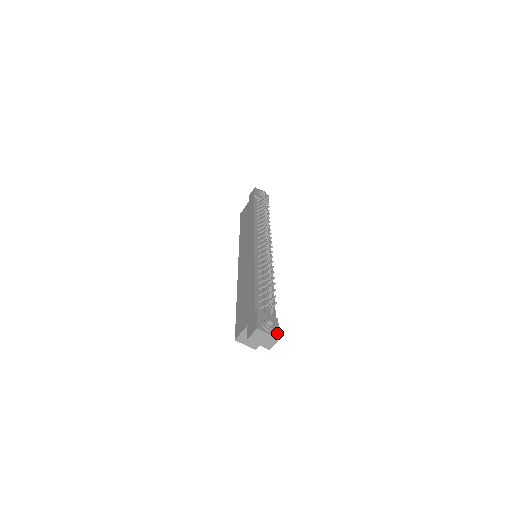
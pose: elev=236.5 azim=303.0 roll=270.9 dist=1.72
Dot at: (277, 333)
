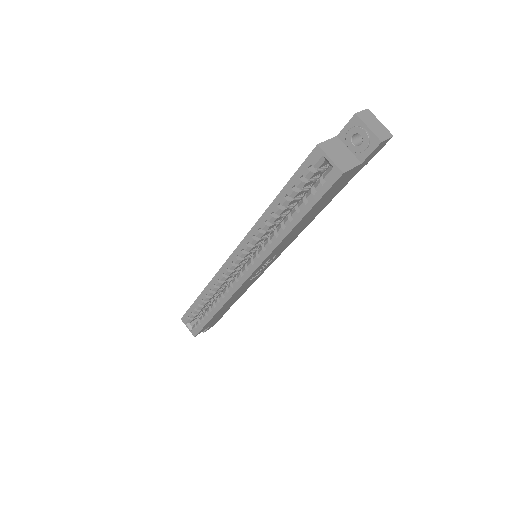
Dot at: occluded
